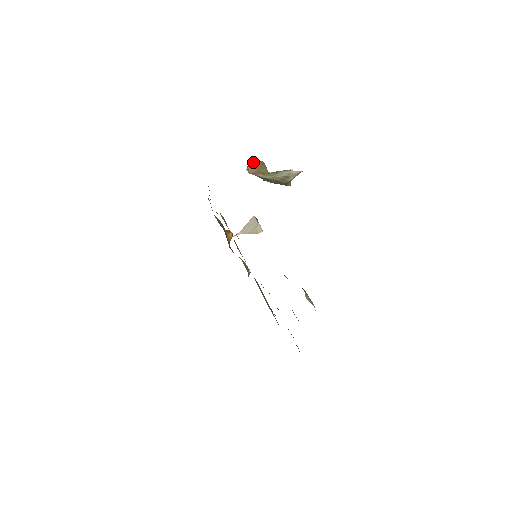
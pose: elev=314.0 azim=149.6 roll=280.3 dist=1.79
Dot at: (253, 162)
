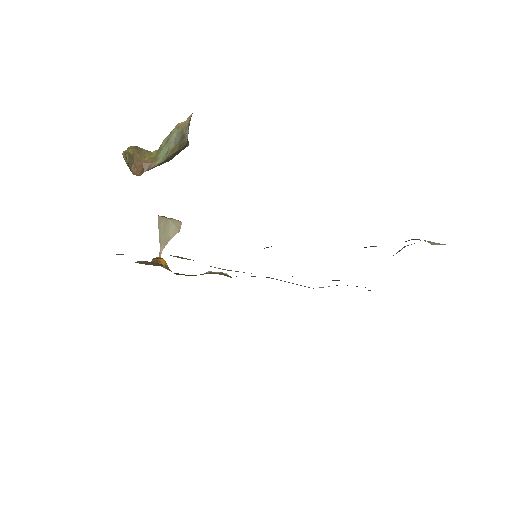
Dot at: (129, 158)
